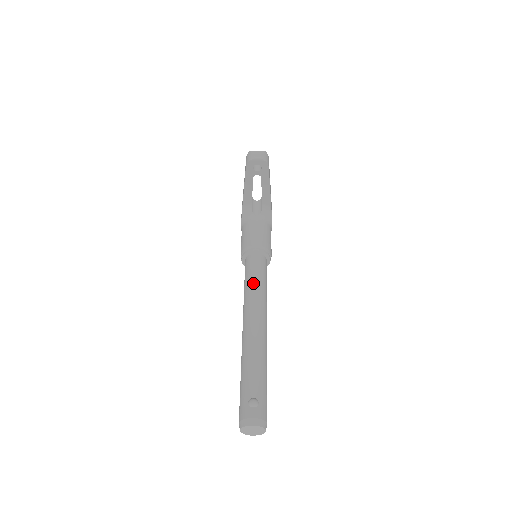
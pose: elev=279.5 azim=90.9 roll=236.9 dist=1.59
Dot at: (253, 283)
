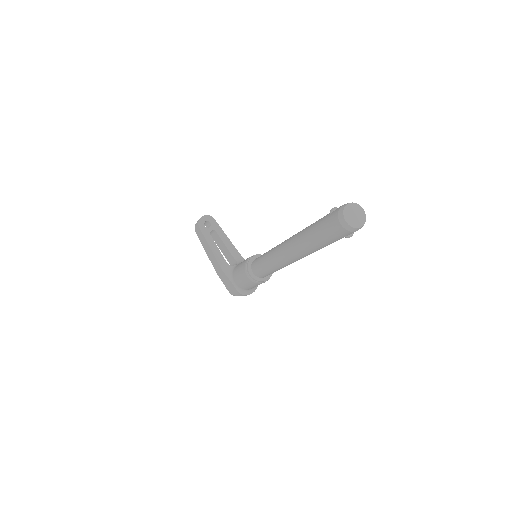
Dot at: (268, 251)
